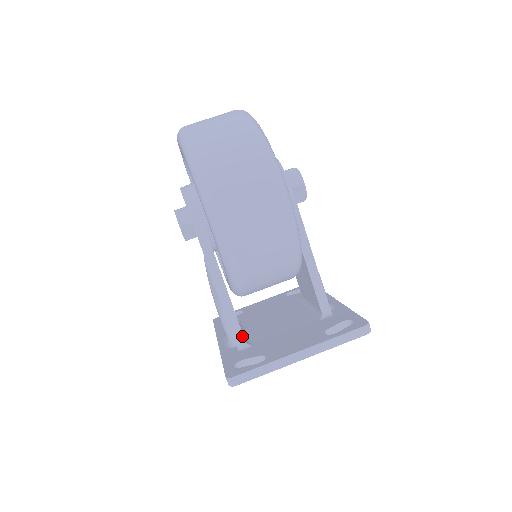
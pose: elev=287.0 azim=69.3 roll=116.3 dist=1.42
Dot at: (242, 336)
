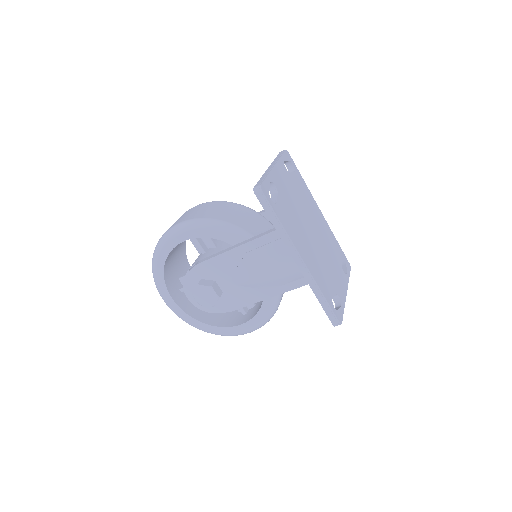
Dot at: occluded
